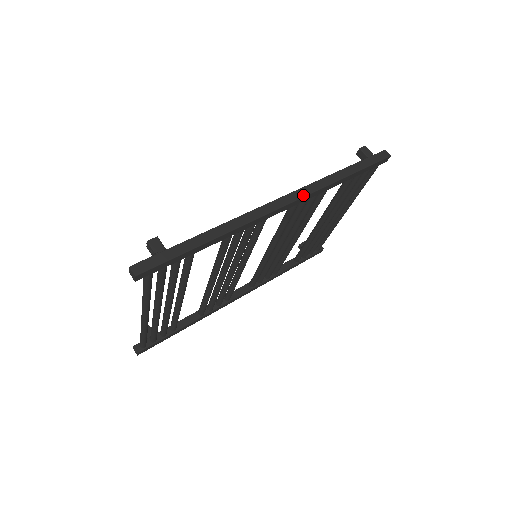
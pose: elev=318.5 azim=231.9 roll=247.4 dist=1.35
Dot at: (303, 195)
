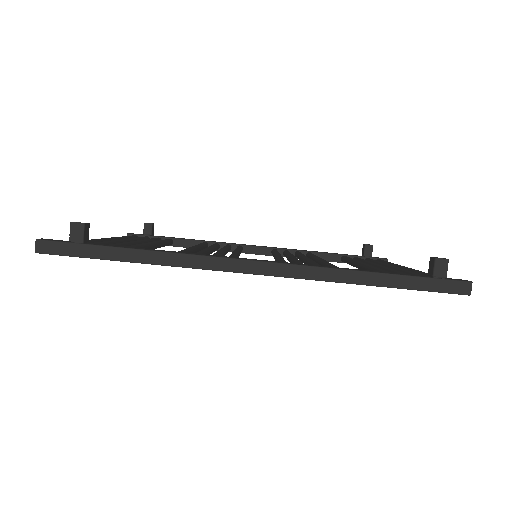
Dot at: (289, 275)
